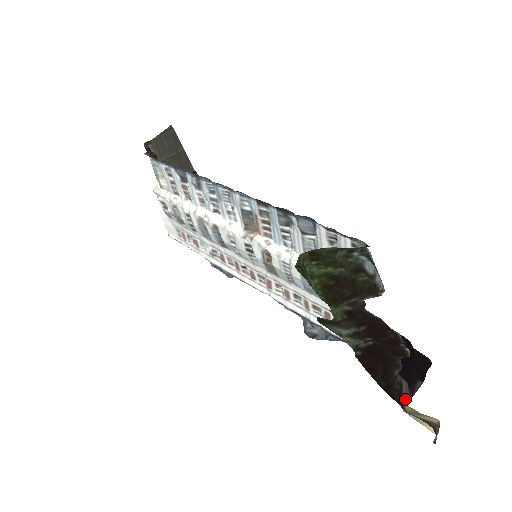
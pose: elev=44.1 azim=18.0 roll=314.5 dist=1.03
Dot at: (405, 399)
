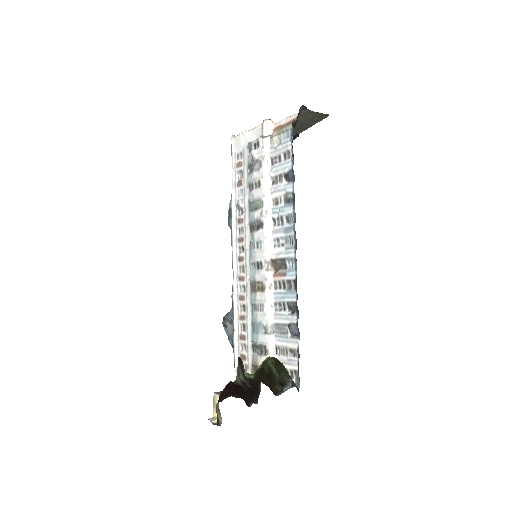
Dot at: occluded
